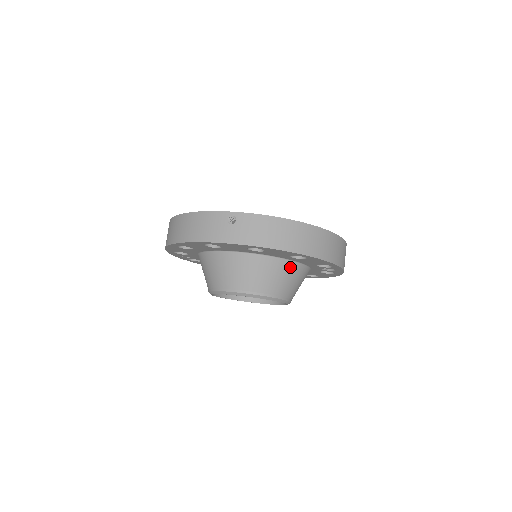
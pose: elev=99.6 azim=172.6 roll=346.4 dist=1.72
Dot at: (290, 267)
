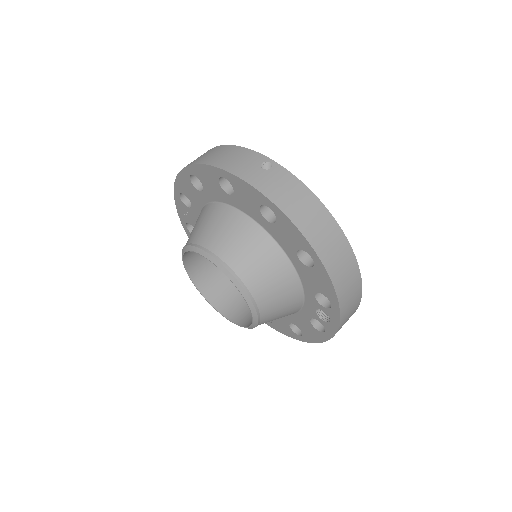
Dot at: (287, 273)
